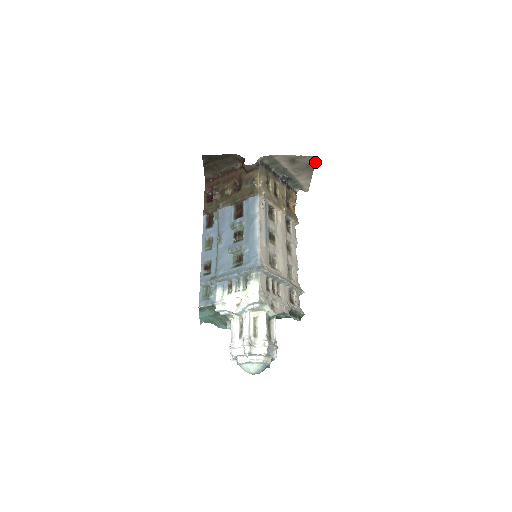
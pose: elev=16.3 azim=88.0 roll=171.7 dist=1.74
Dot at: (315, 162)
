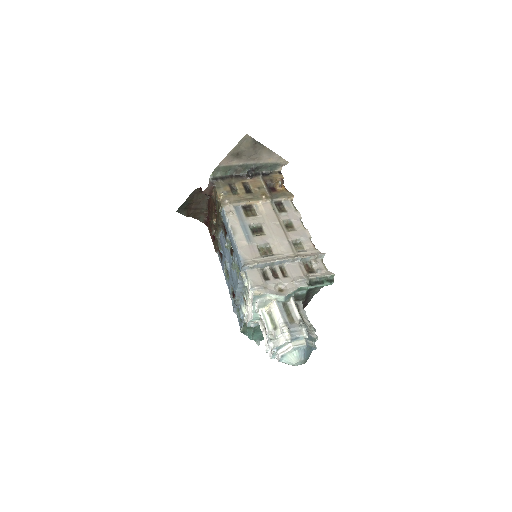
Dot at: (254, 139)
